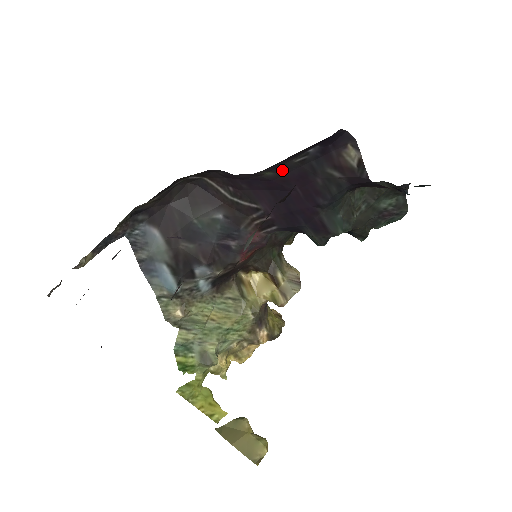
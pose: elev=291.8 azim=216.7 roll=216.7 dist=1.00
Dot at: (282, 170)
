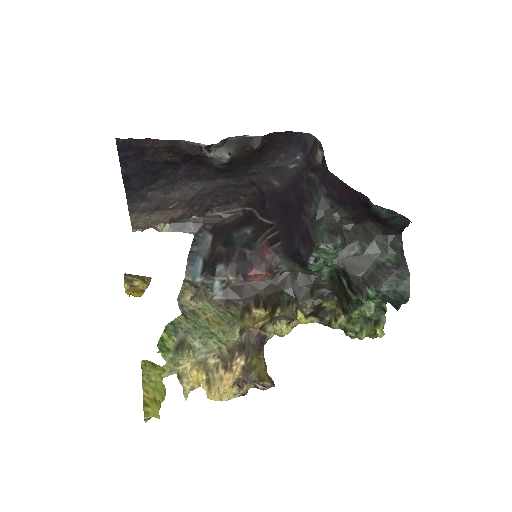
Dot at: (285, 180)
